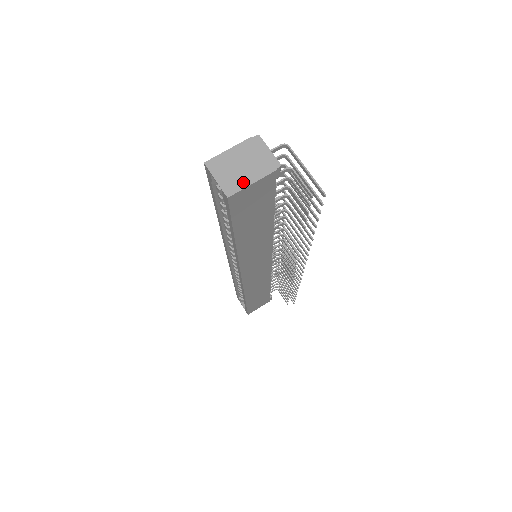
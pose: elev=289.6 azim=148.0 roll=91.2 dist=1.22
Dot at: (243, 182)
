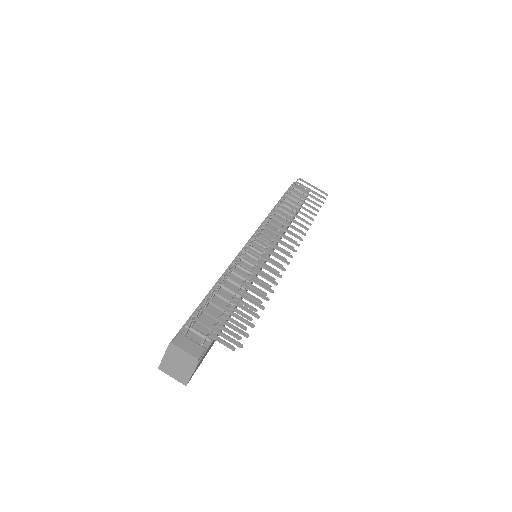
Dot at: (186, 375)
